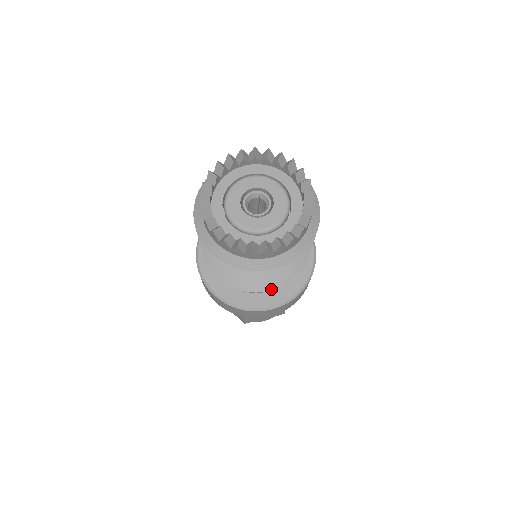
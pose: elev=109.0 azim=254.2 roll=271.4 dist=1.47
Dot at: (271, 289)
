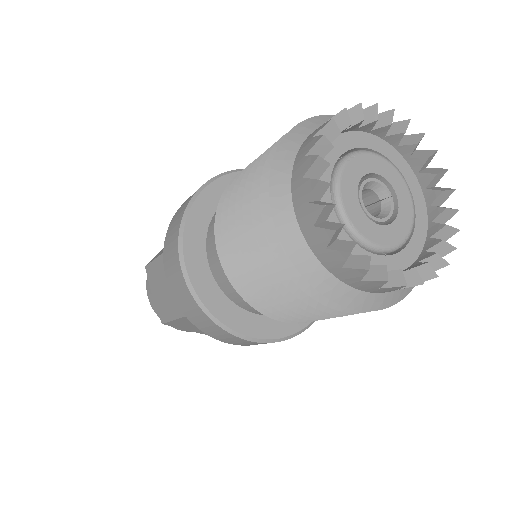
Dot at: occluded
